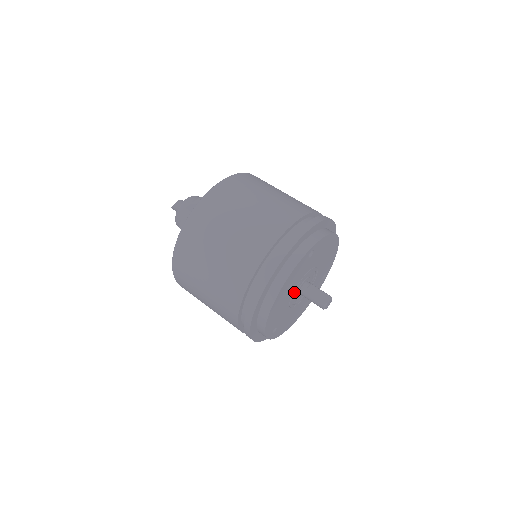
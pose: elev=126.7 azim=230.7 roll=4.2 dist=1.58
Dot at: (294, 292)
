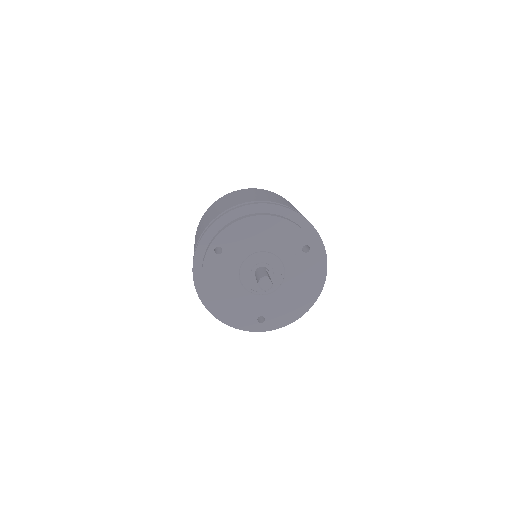
Dot at: (263, 254)
